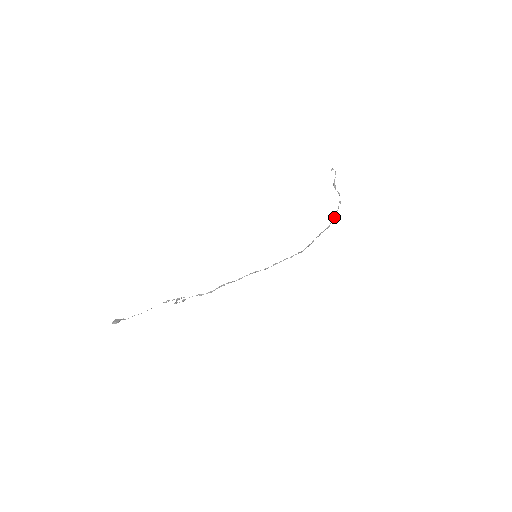
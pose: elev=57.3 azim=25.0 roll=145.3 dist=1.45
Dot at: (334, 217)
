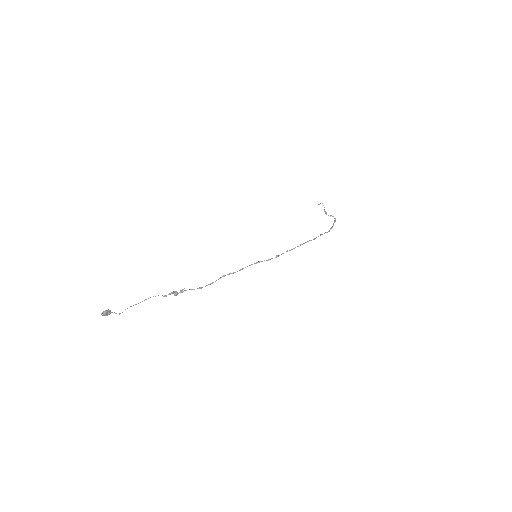
Dot at: (332, 226)
